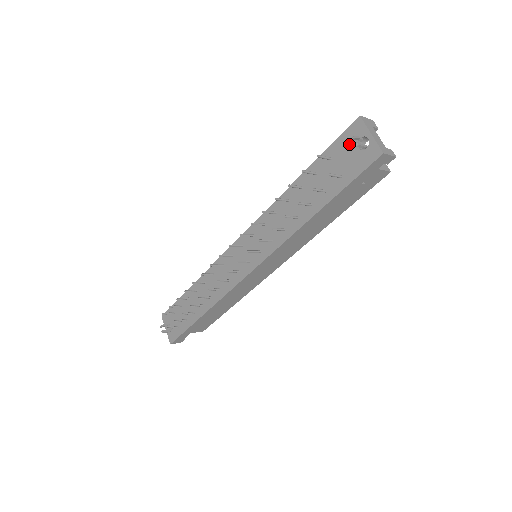
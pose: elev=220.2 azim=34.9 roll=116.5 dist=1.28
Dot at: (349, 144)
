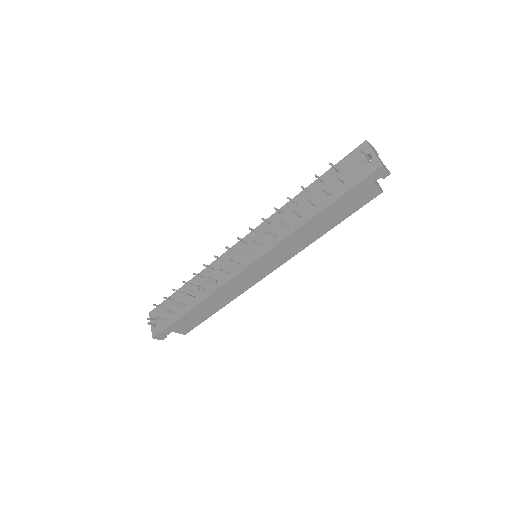
Dot at: (355, 160)
